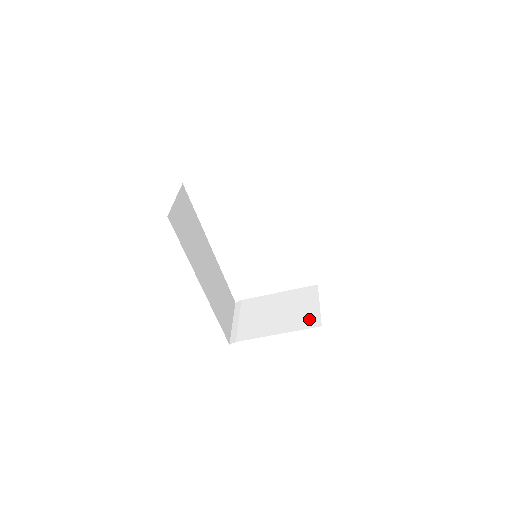
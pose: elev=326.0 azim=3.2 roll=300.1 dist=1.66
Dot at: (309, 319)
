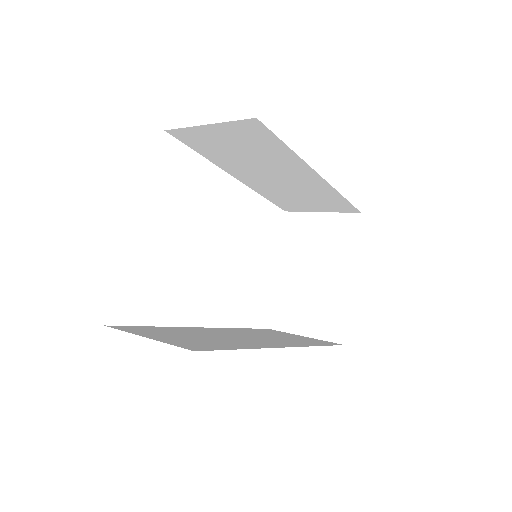
Dot at: (342, 228)
